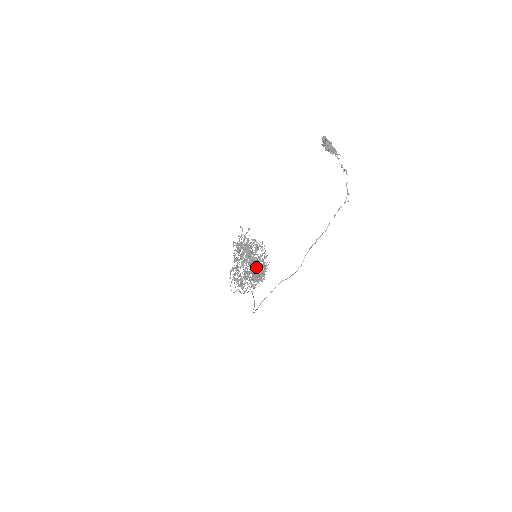
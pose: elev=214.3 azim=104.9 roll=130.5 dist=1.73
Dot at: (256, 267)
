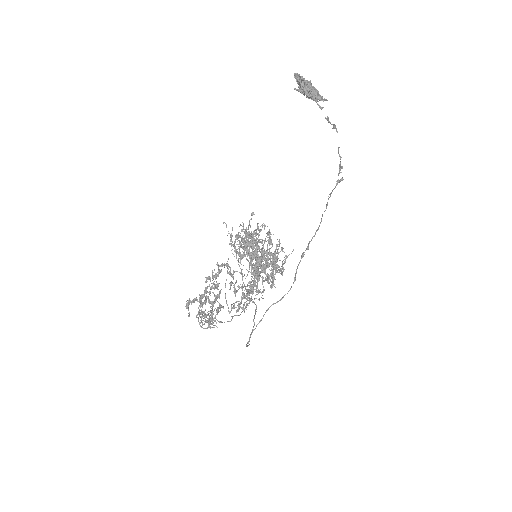
Dot at: occluded
